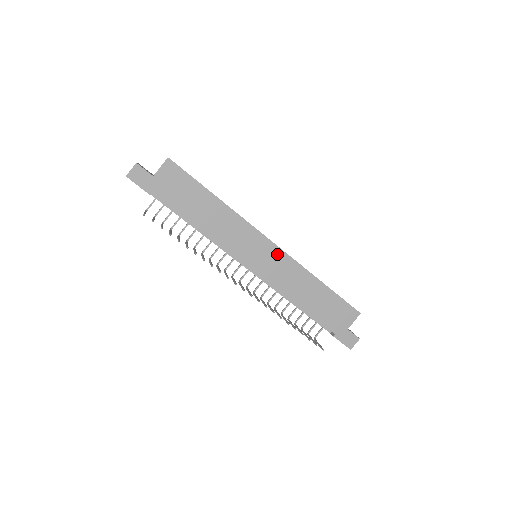
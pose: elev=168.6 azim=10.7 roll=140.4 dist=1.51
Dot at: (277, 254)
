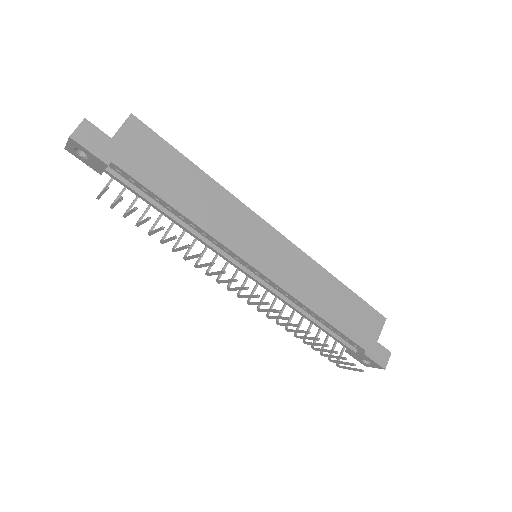
Dot at: (285, 247)
